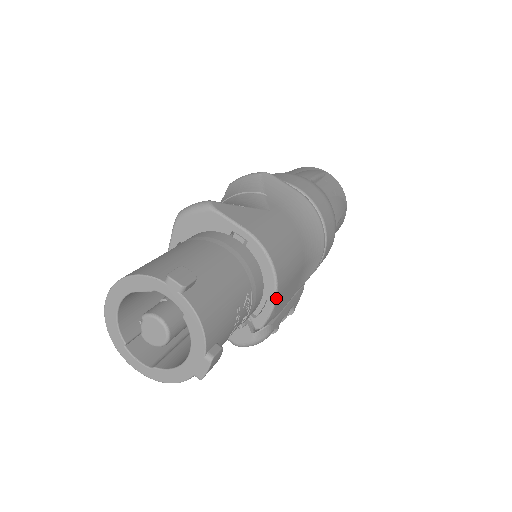
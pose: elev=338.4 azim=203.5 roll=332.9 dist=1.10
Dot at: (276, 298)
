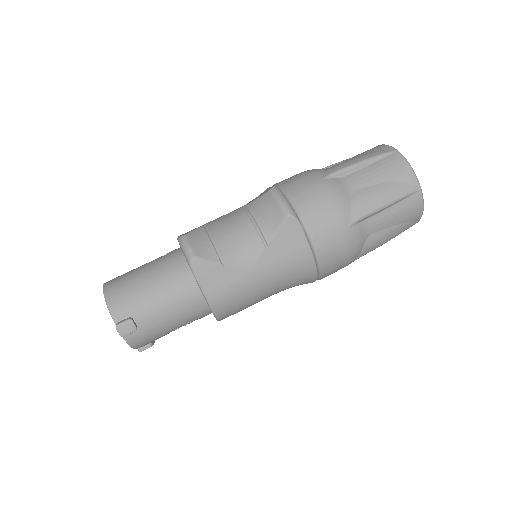
Dot at: occluded
